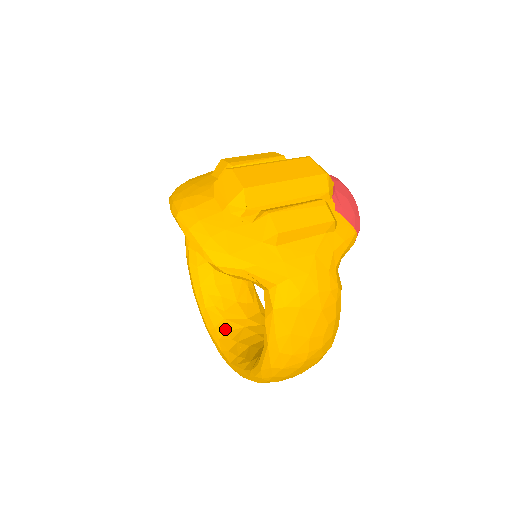
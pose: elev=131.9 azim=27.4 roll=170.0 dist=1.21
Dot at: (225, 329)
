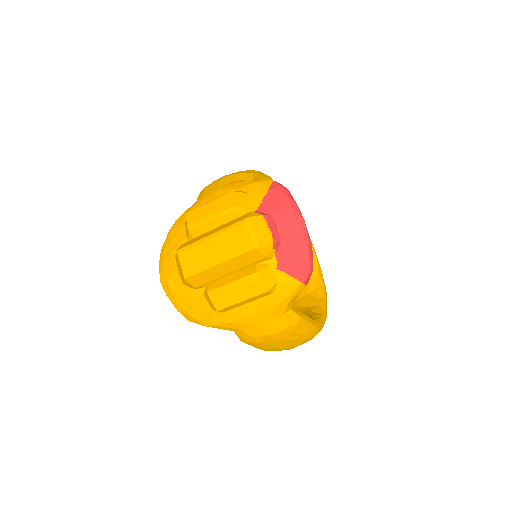
Dot at: occluded
